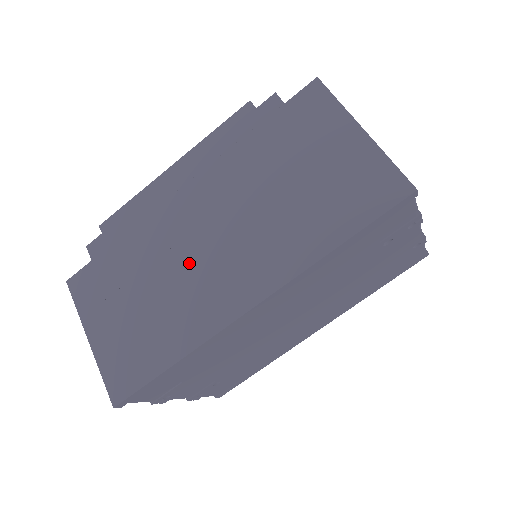
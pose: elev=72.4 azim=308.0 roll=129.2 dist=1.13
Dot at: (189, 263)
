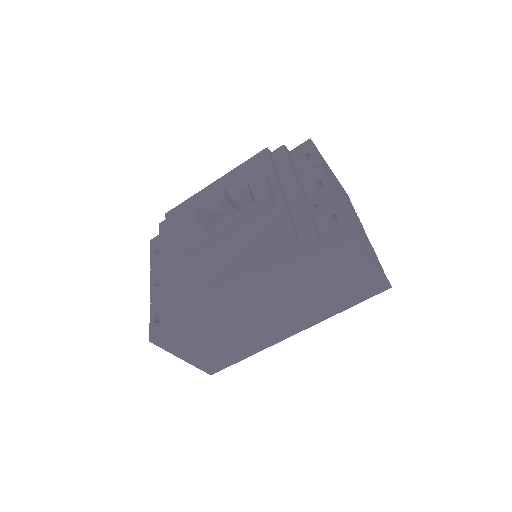
Dot at: (252, 324)
